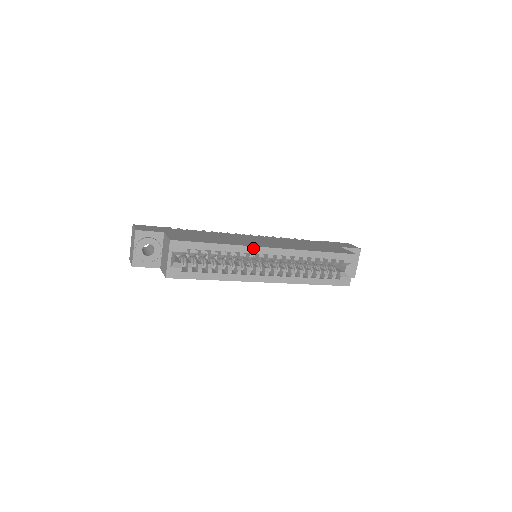
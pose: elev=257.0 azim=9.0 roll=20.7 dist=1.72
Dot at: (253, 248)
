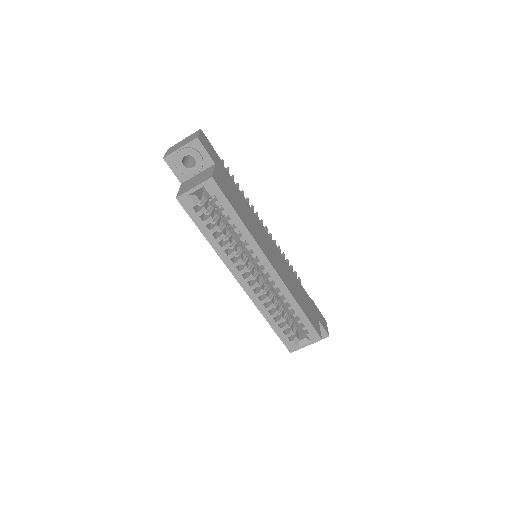
Dot at: (261, 252)
